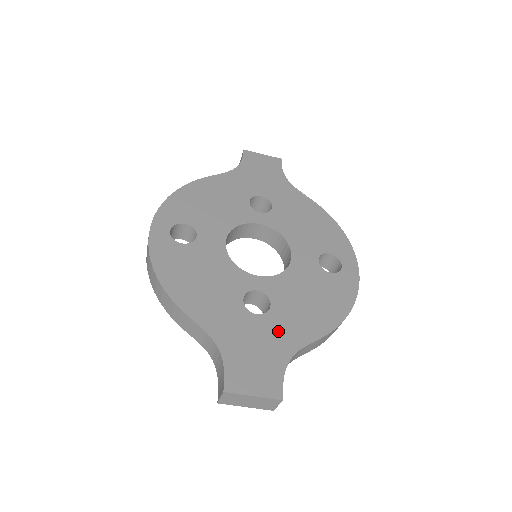
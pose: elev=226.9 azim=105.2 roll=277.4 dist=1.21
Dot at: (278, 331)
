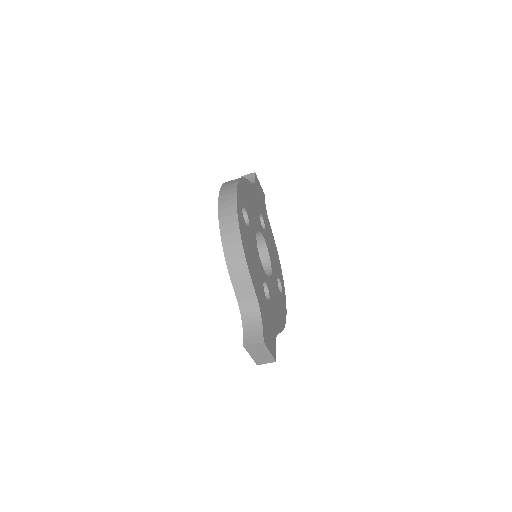
Dot at: (272, 316)
